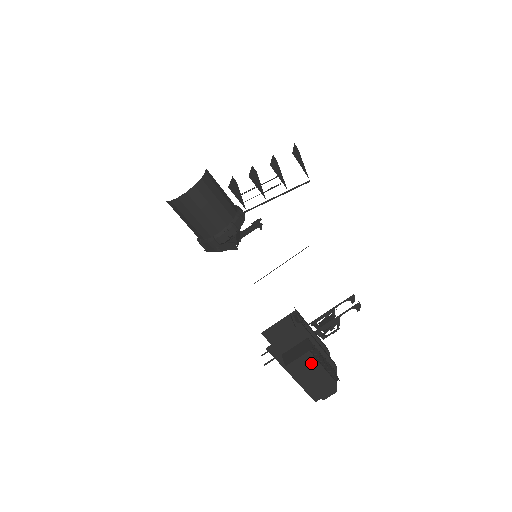
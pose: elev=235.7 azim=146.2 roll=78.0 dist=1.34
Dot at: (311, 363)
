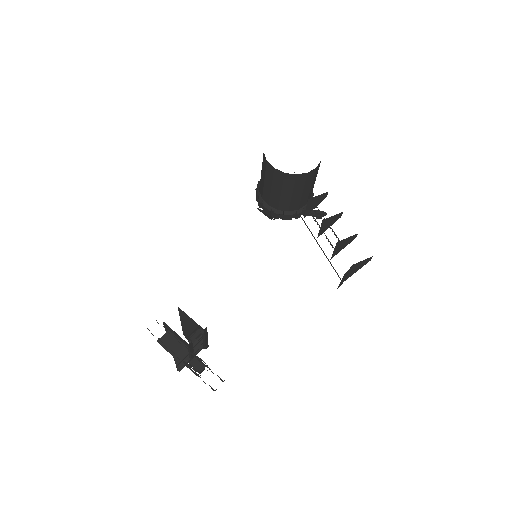
Dot at: occluded
